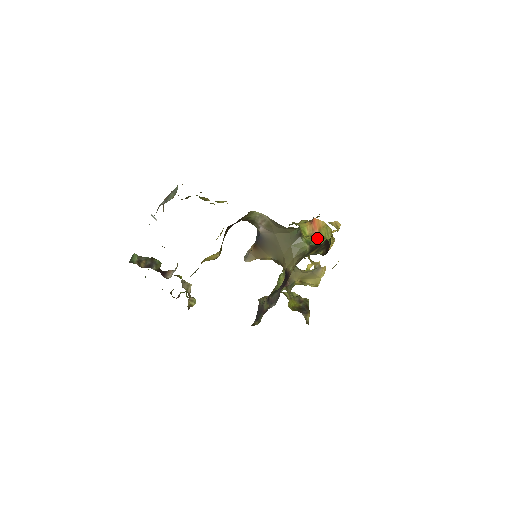
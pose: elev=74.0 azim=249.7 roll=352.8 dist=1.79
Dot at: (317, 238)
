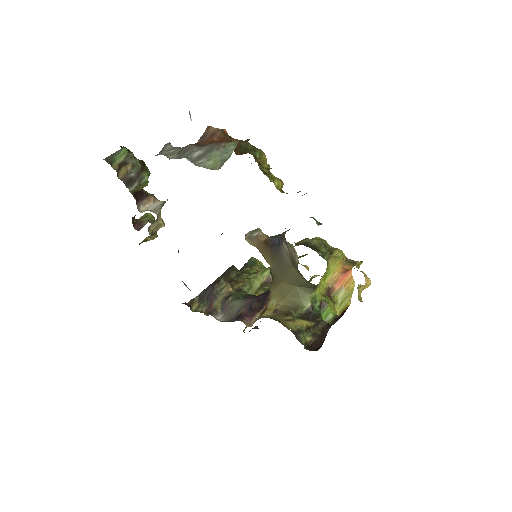
Dot at: (327, 302)
